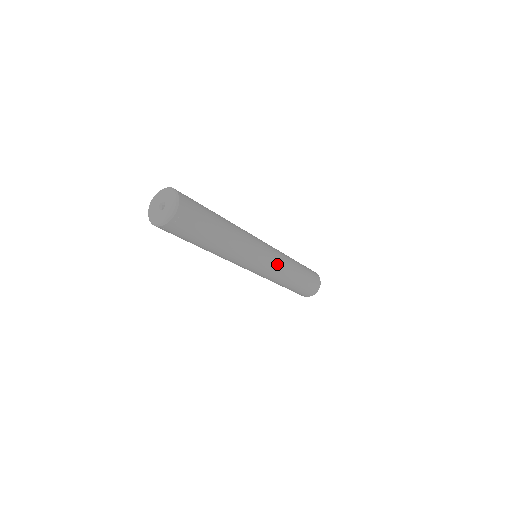
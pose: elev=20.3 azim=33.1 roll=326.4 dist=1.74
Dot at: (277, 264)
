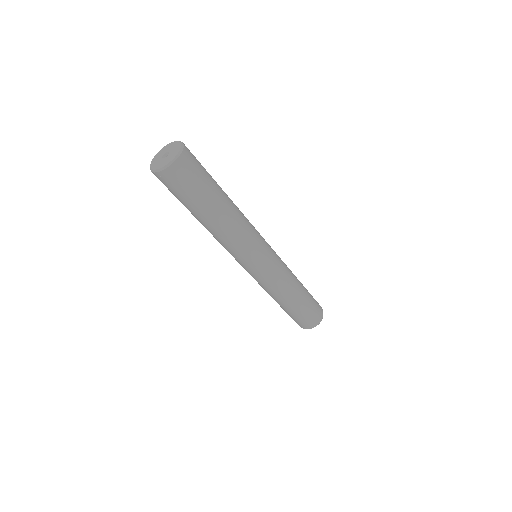
Dot at: (270, 276)
